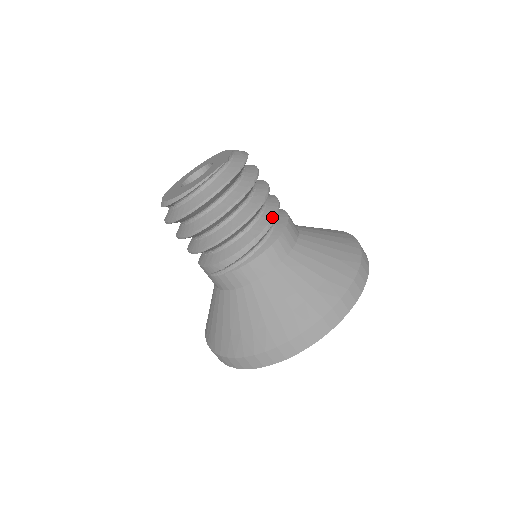
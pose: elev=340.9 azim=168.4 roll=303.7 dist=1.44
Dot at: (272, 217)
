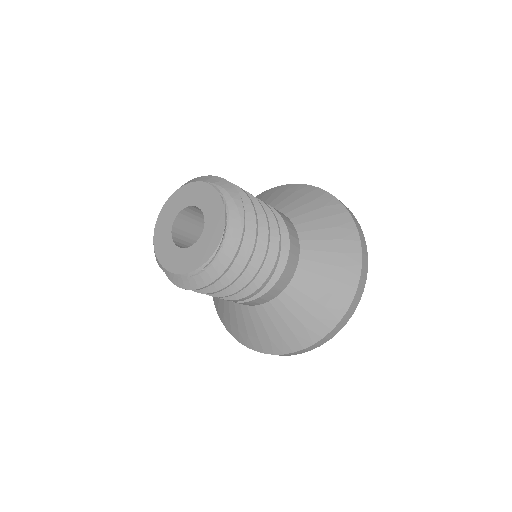
Dot at: (277, 256)
